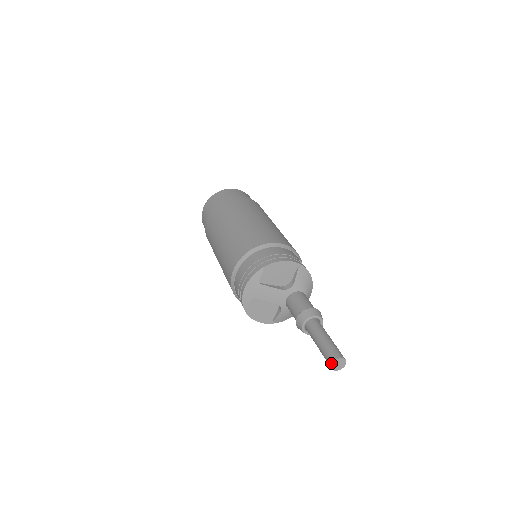
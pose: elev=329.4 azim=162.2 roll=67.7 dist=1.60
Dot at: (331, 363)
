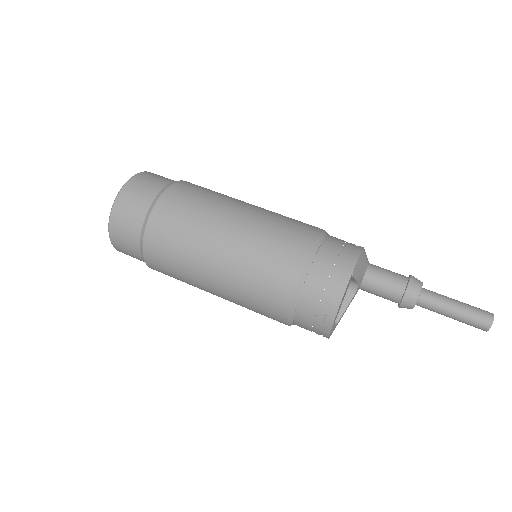
Dot at: occluded
